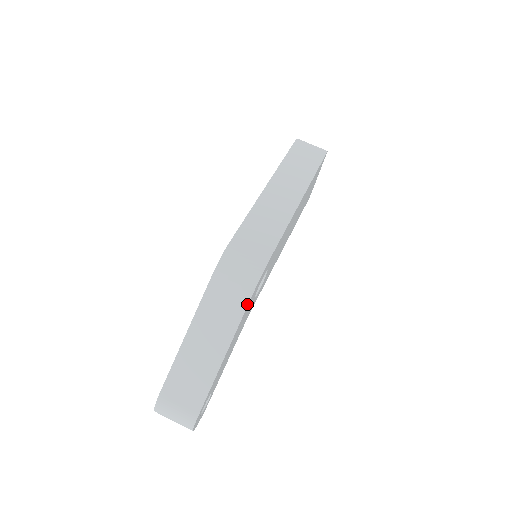
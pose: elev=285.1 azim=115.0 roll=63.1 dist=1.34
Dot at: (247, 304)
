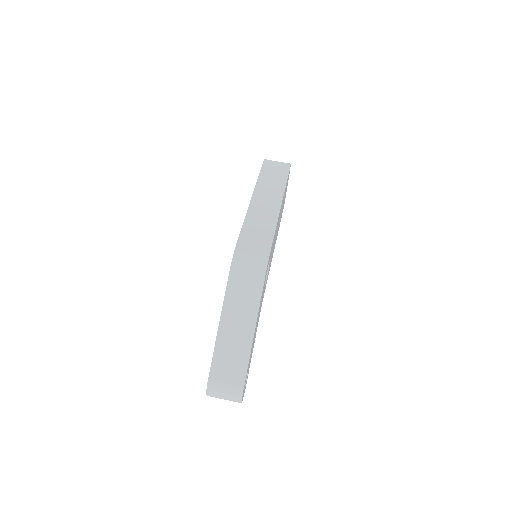
Dot at: (262, 288)
